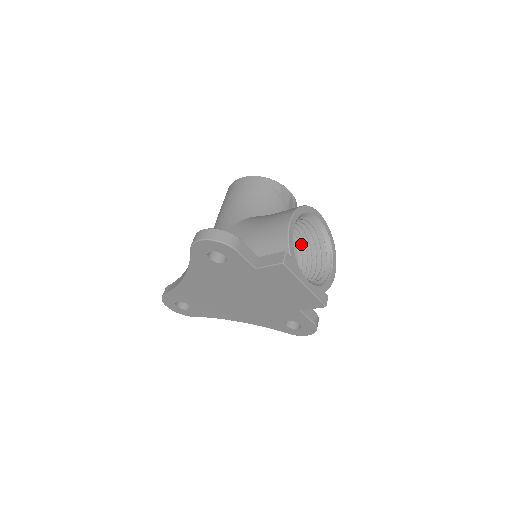
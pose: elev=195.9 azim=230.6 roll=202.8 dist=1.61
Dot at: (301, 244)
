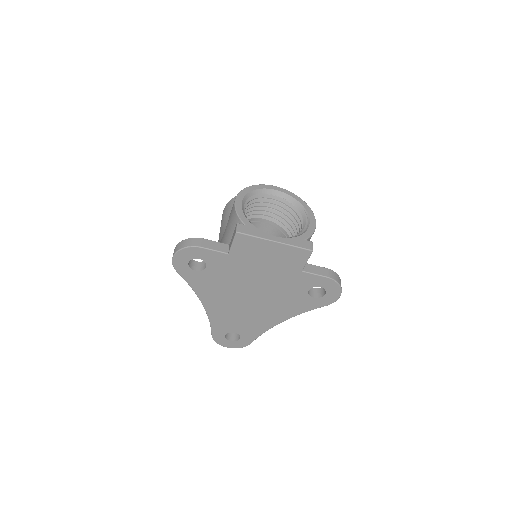
Dot at: (283, 222)
